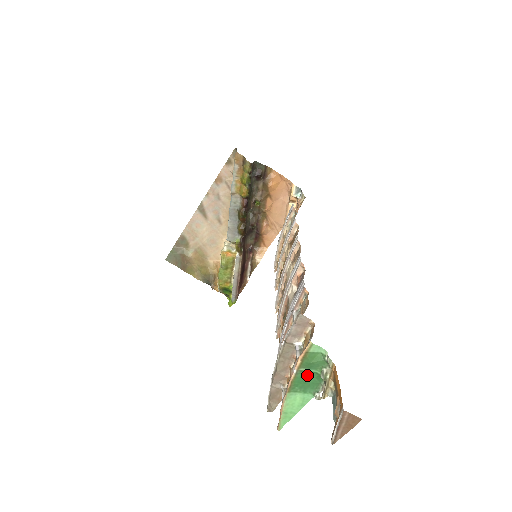
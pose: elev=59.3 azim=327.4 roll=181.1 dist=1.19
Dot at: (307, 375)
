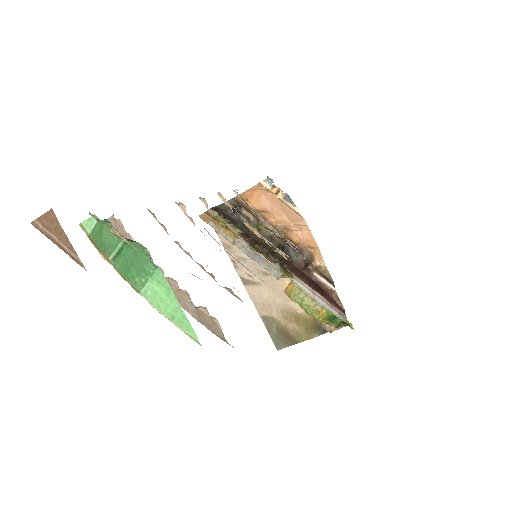
Dot at: (123, 256)
